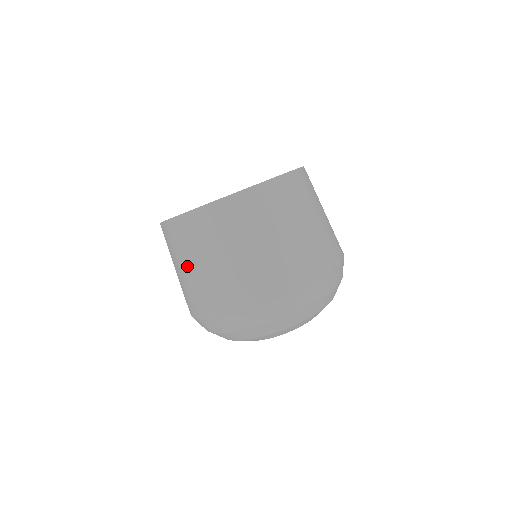
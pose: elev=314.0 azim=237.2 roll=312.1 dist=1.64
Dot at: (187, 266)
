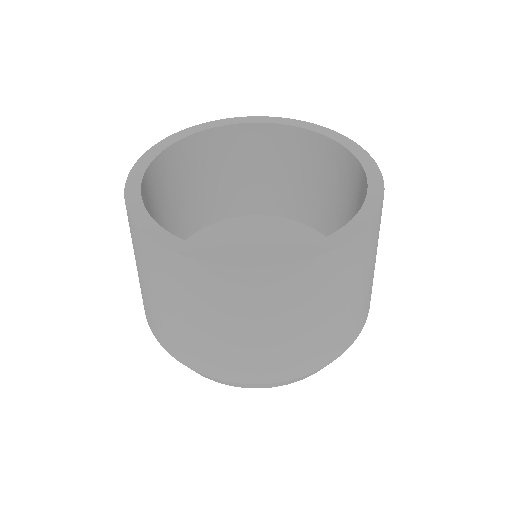
Dot at: (171, 308)
